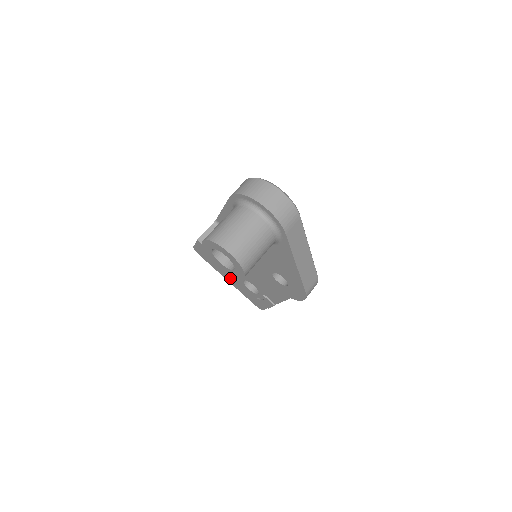
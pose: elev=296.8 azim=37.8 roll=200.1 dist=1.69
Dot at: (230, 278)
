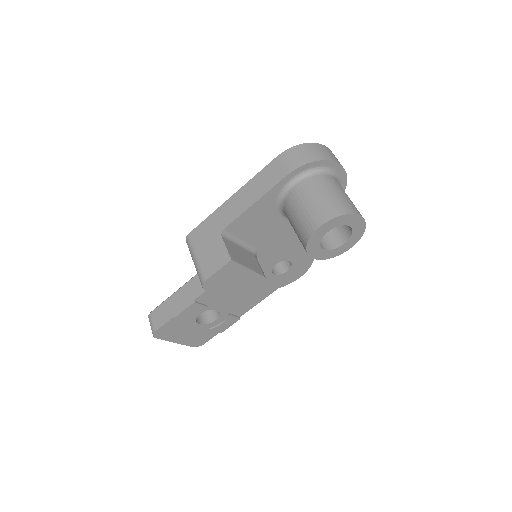
Dot at: (249, 295)
